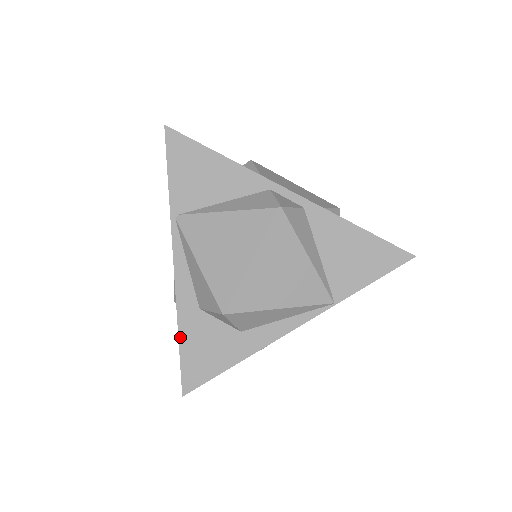
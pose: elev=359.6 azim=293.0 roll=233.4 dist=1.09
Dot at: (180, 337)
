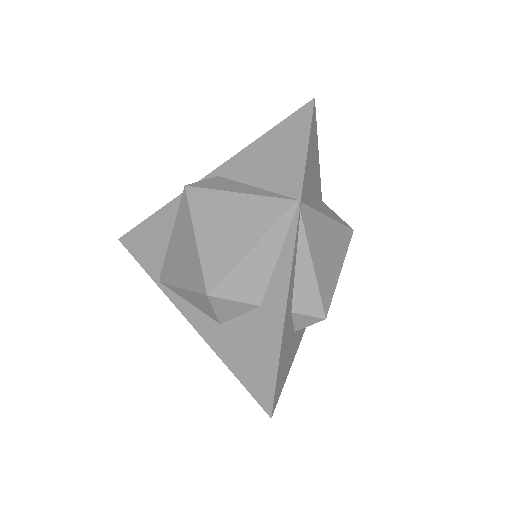
Dot at: (227, 364)
